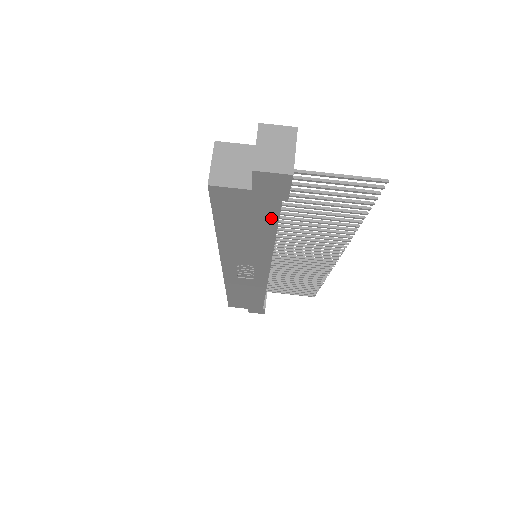
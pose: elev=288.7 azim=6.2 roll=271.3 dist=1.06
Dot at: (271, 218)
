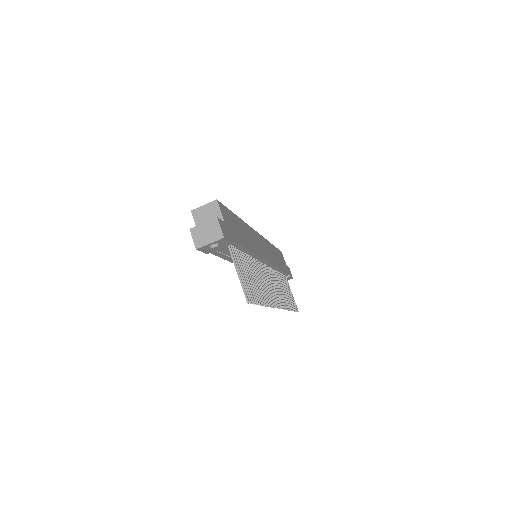
Dot at: occluded
